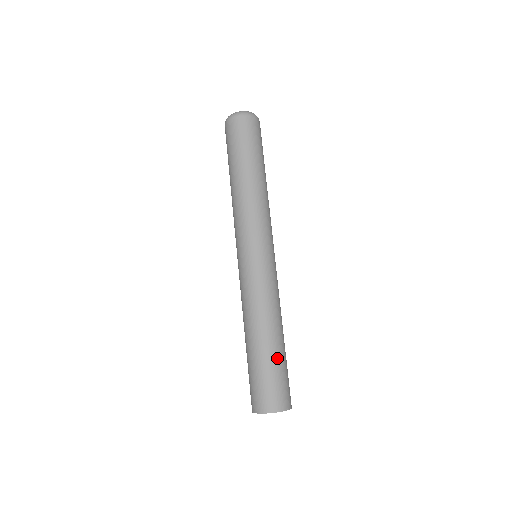
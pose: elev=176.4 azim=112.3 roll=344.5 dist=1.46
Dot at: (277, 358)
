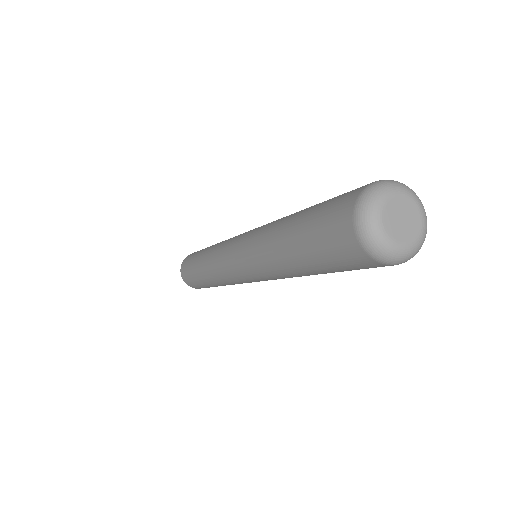
Dot at: occluded
